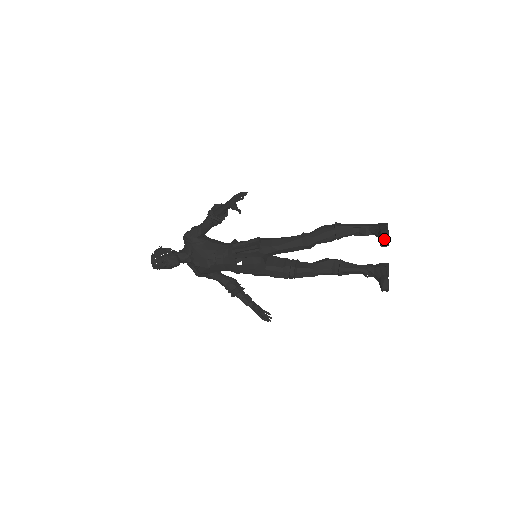
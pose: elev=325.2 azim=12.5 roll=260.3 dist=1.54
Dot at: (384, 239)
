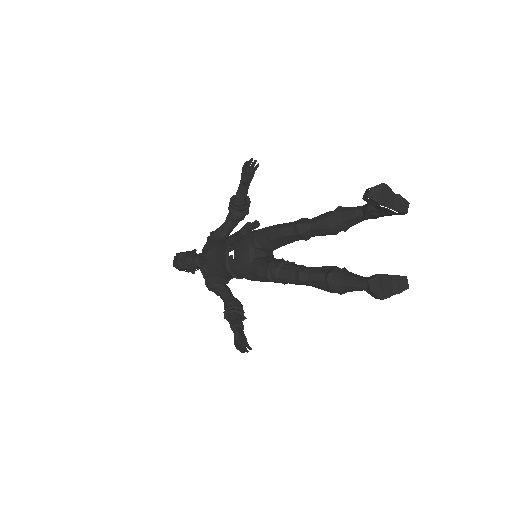
Dot at: (369, 188)
